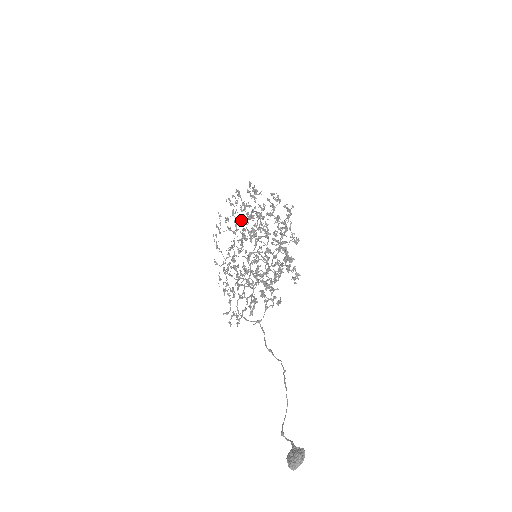
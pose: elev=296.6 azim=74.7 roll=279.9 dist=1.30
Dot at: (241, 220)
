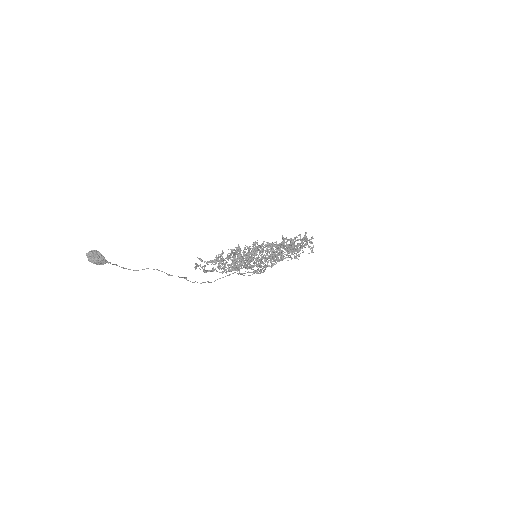
Dot at: occluded
